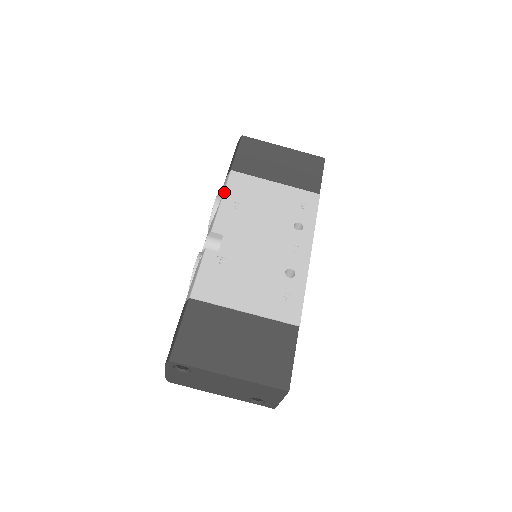
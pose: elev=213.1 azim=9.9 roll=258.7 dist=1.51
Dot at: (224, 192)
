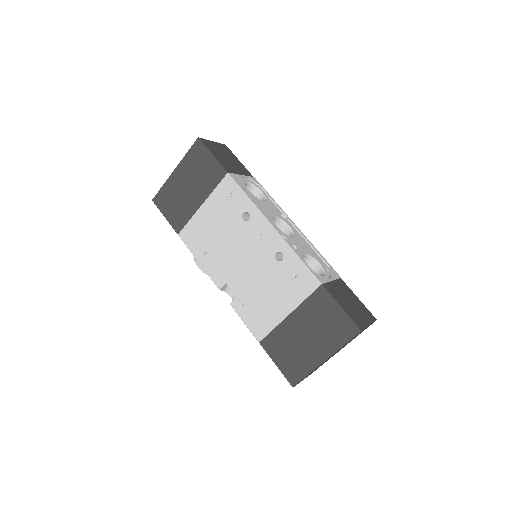
Dot at: (193, 255)
